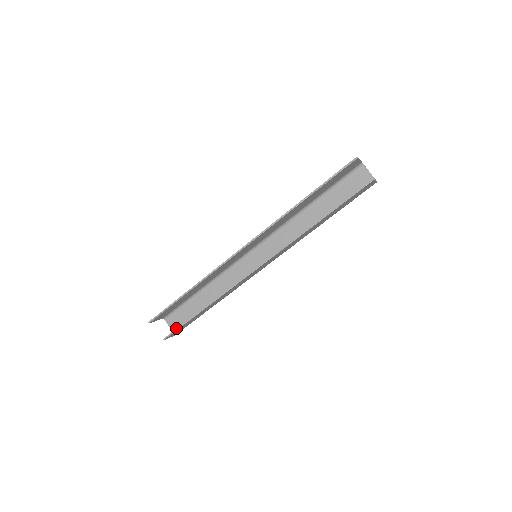
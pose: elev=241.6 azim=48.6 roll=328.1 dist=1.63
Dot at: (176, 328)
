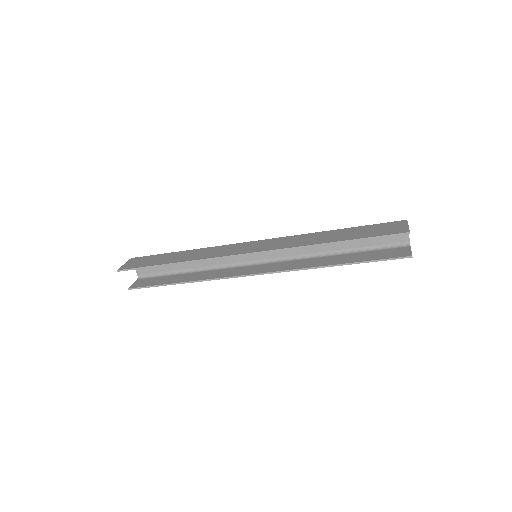
Dot at: (143, 274)
